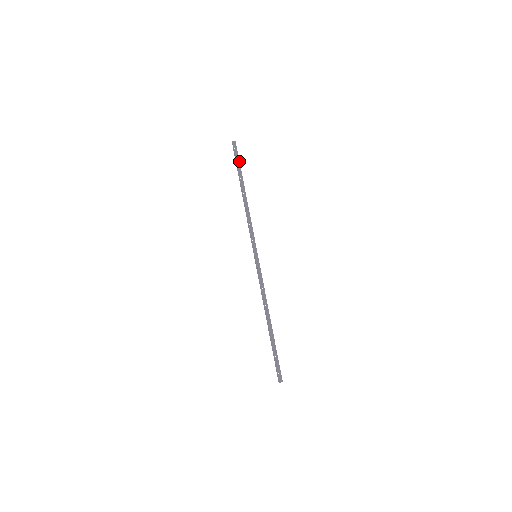
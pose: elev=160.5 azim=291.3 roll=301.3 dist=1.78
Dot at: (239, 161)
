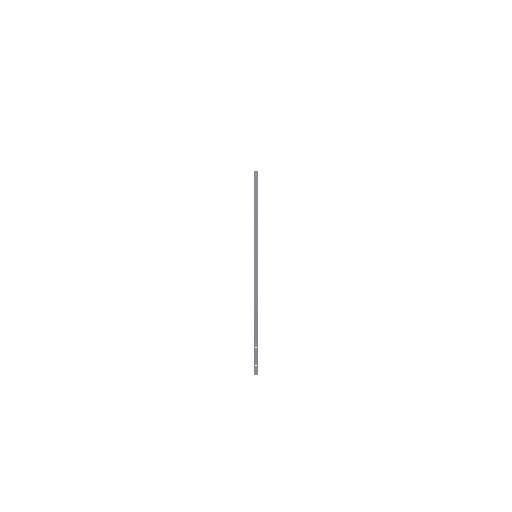
Dot at: (257, 184)
